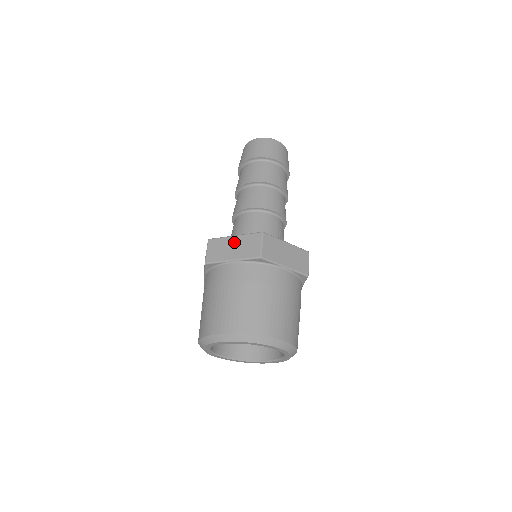
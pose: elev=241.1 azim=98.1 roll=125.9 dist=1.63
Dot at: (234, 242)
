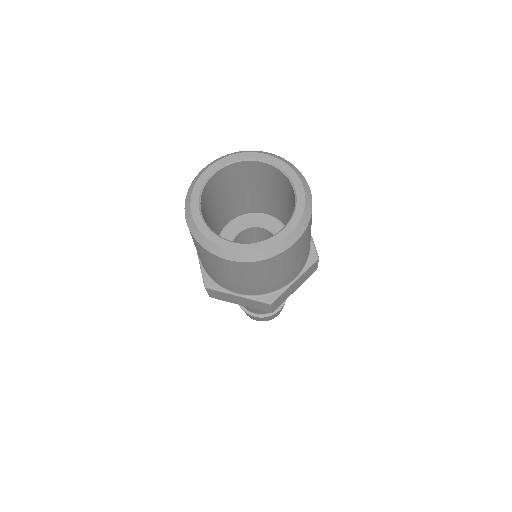
Dot at: occluded
